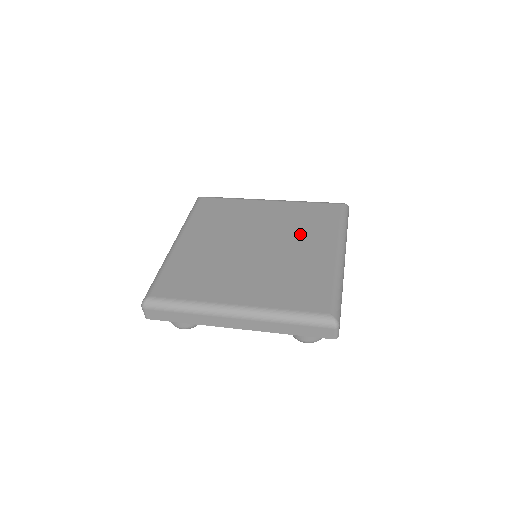
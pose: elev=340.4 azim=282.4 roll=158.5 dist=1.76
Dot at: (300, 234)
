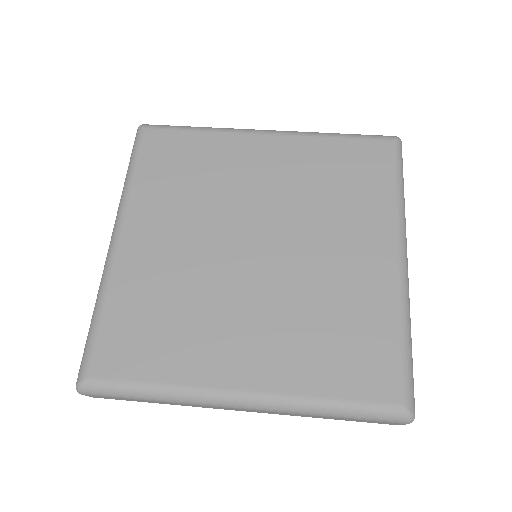
Dot at: (329, 216)
